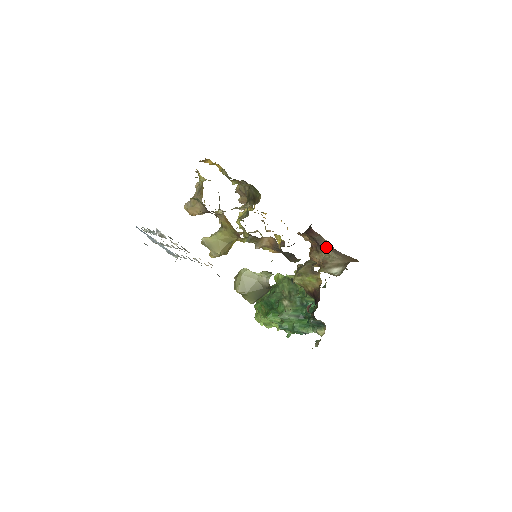
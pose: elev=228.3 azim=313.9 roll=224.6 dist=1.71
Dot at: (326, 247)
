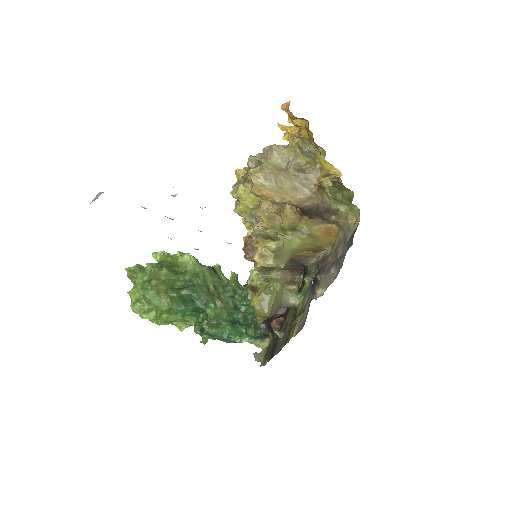
Dot at: occluded
